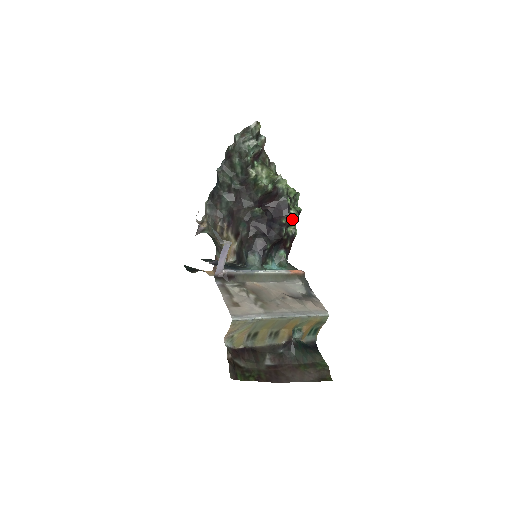
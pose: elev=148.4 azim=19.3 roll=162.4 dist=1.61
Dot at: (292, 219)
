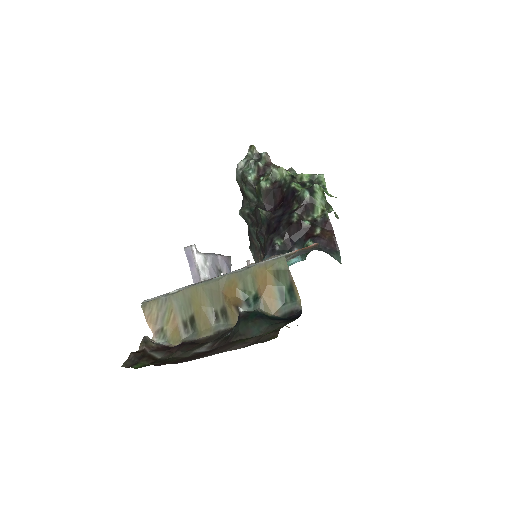
Dot at: (303, 200)
